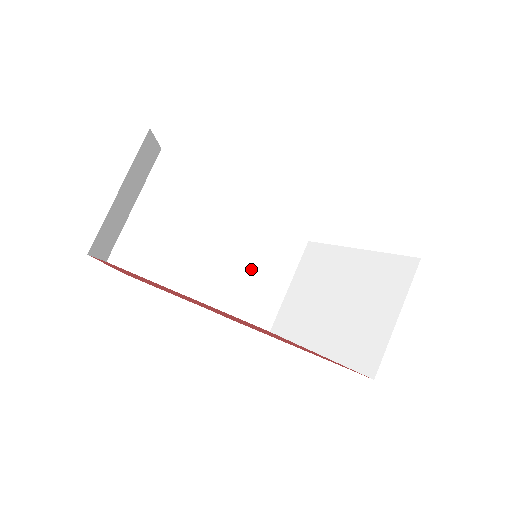
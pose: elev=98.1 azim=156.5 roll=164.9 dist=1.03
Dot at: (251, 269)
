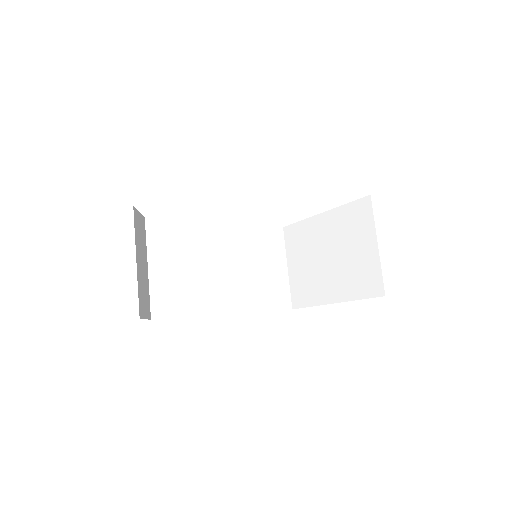
Dot at: (254, 270)
